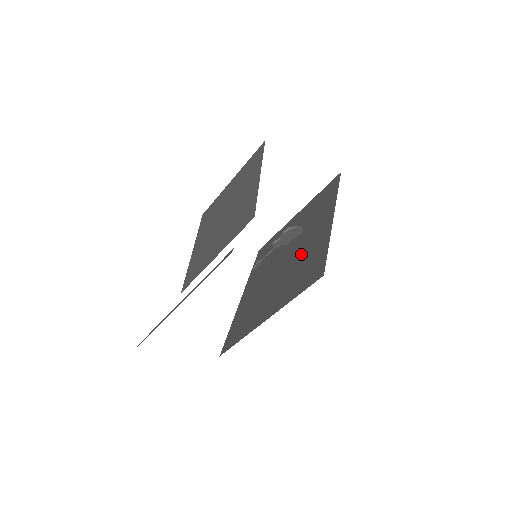
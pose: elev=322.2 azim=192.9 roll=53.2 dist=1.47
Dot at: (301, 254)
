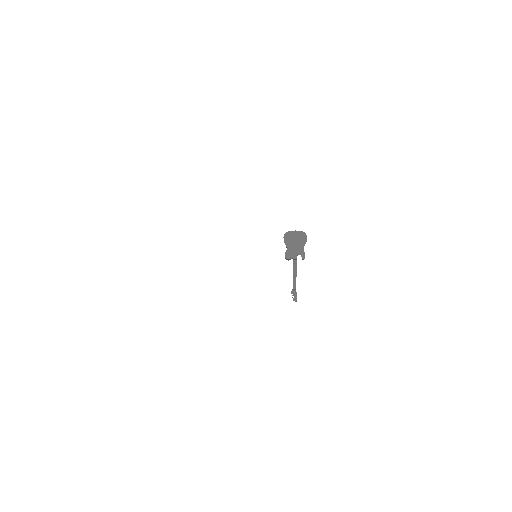
Dot at: occluded
